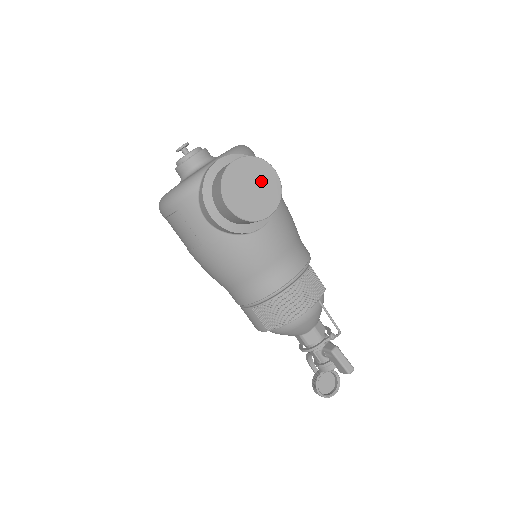
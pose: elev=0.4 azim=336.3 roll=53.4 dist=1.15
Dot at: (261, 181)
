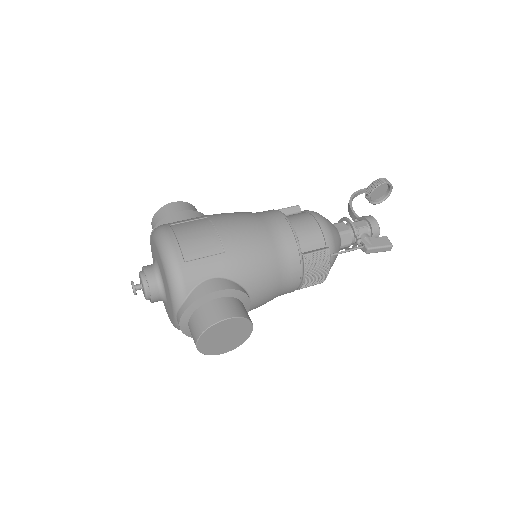
Dot at: (225, 331)
